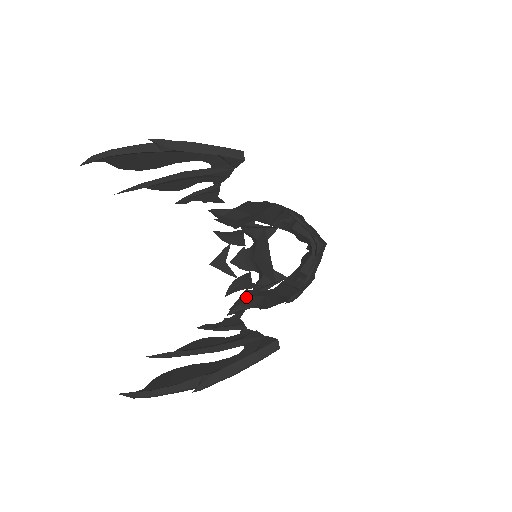
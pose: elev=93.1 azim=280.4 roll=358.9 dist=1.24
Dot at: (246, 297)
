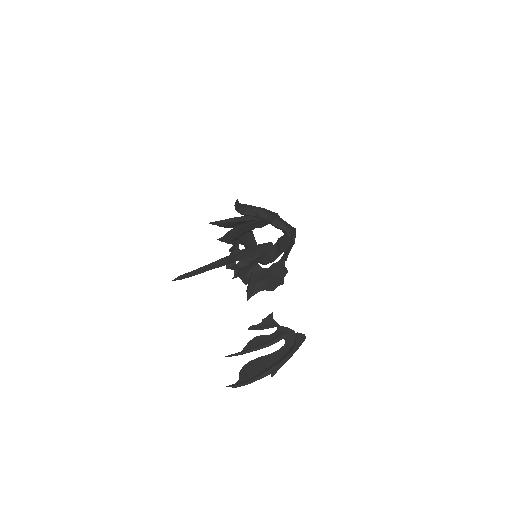
Dot at: (254, 283)
